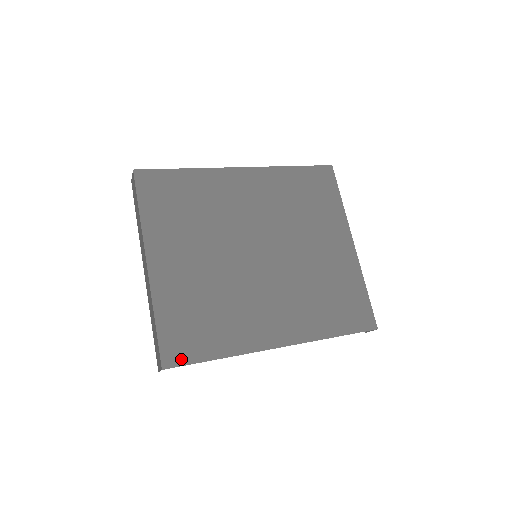
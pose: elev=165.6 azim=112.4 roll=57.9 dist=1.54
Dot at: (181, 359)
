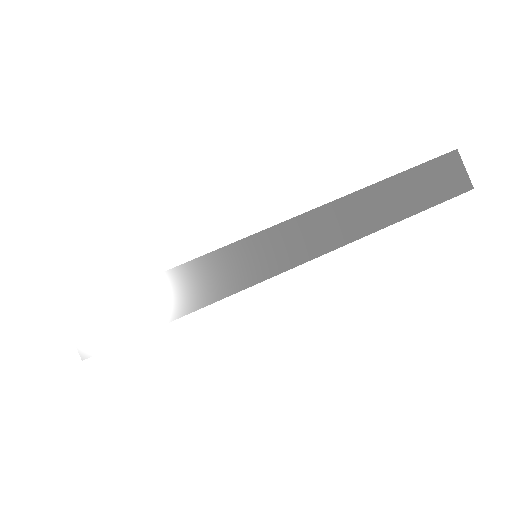
Dot at: occluded
